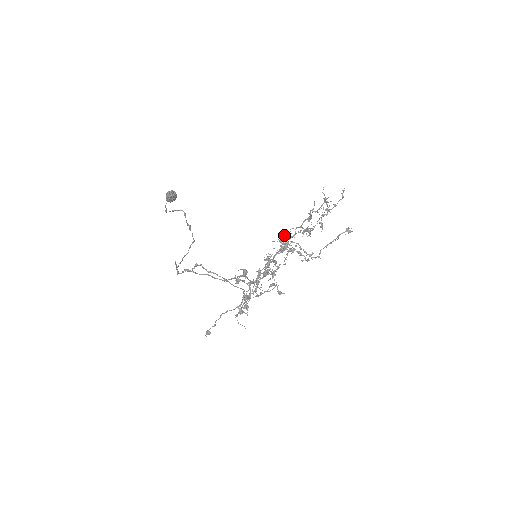
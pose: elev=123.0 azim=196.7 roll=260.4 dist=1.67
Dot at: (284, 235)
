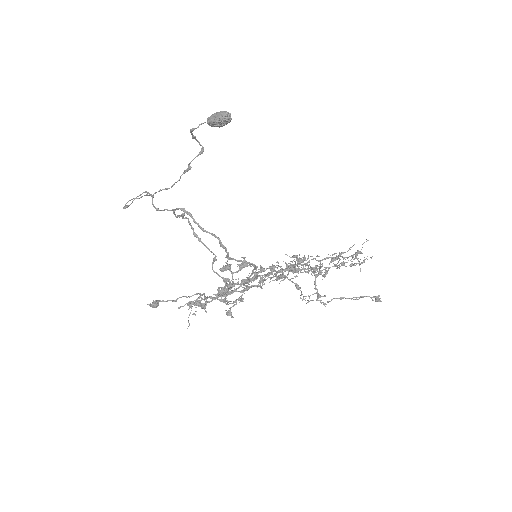
Dot at: occluded
